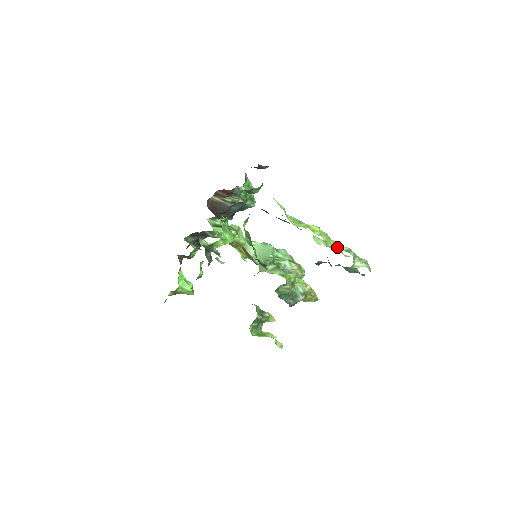
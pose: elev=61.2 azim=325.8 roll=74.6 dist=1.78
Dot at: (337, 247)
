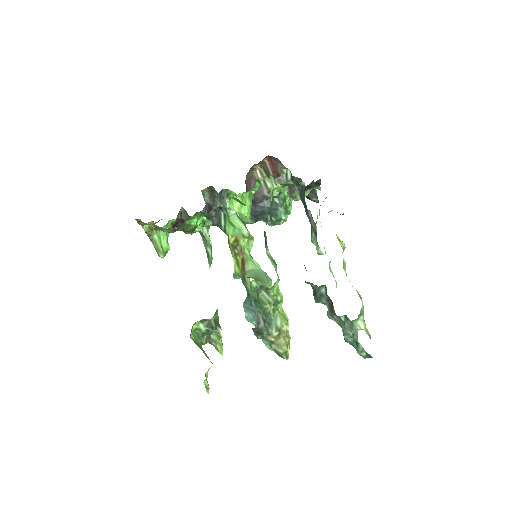
Dot at: occluded
